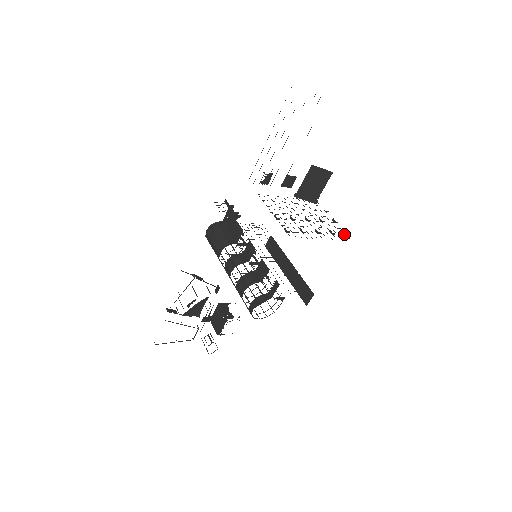
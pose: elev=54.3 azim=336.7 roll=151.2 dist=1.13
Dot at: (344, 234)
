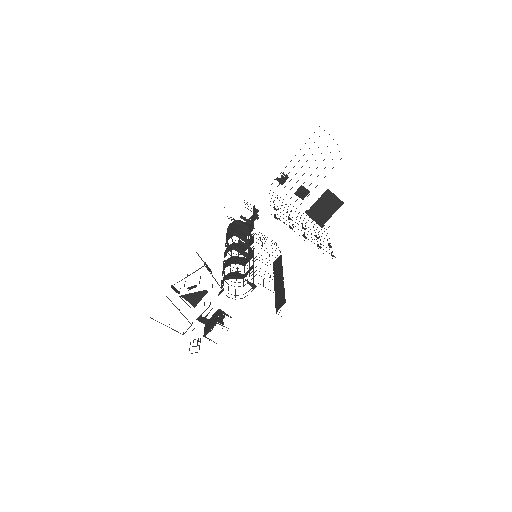
Dot at: occluded
